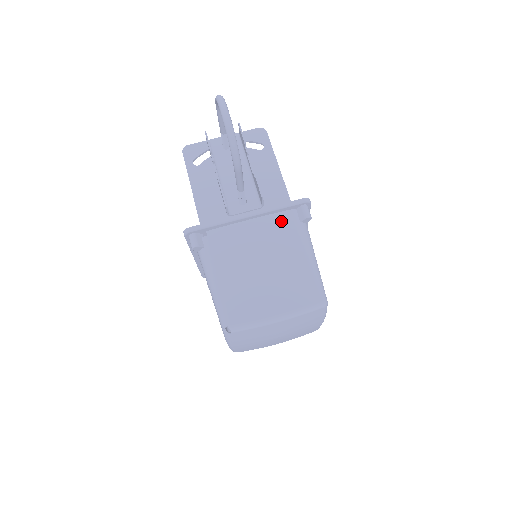
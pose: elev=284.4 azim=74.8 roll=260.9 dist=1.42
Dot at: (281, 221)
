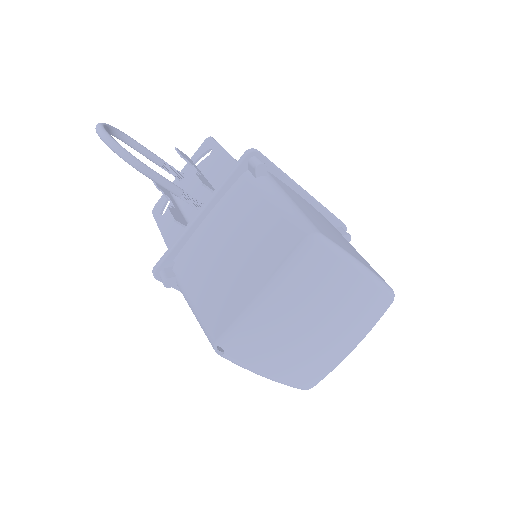
Dot at: (235, 193)
